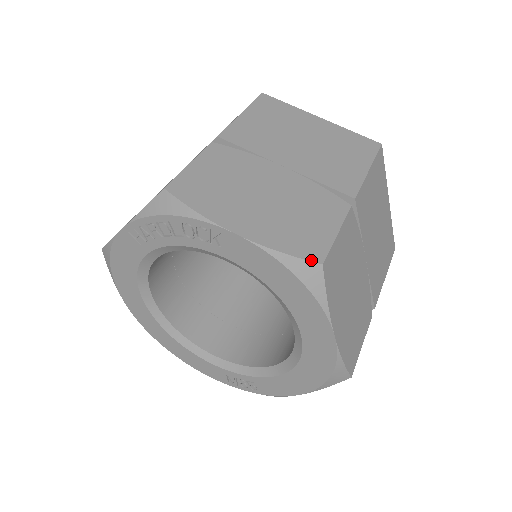
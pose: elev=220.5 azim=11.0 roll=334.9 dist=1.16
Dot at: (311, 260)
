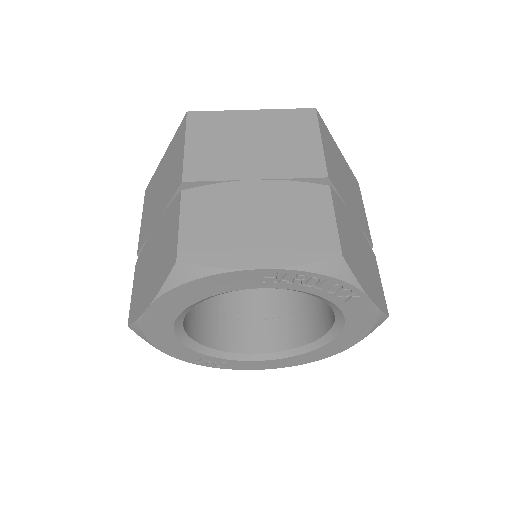
Dot at: (387, 314)
